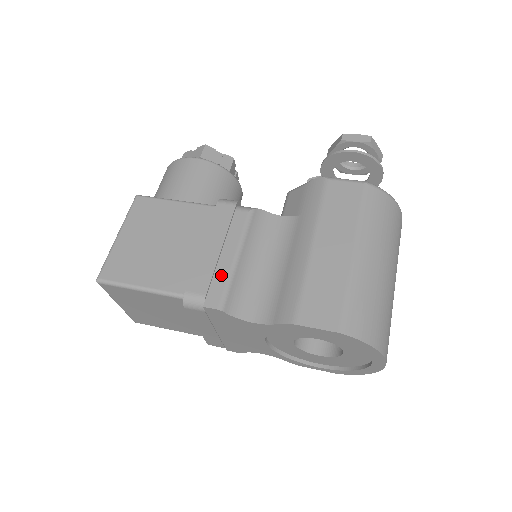
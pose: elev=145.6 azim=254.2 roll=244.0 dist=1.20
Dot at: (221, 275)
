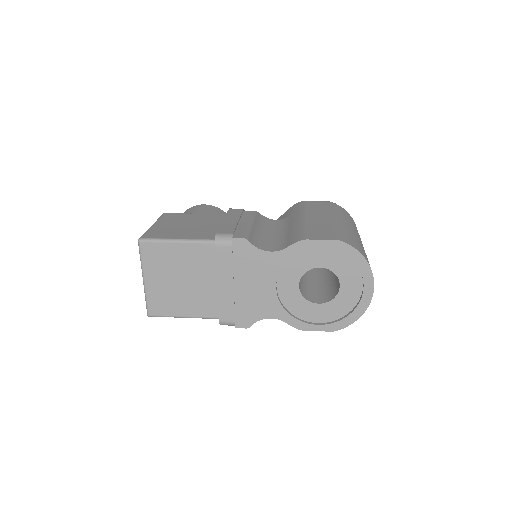
Dot at: (242, 228)
